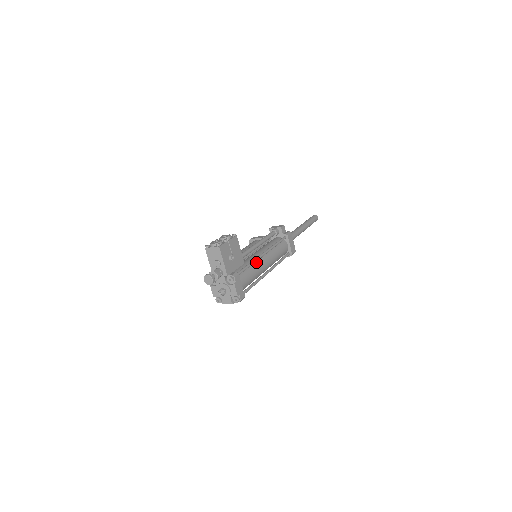
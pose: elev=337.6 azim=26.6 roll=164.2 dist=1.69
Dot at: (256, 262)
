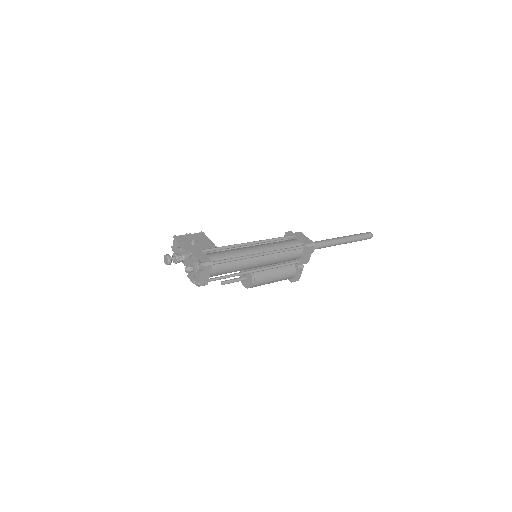
Dot at: (239, 248)
